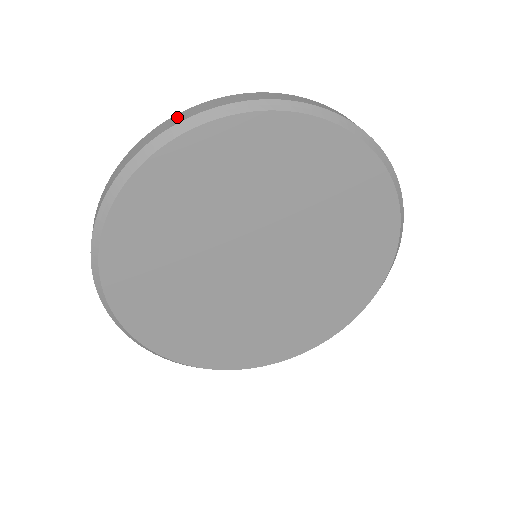
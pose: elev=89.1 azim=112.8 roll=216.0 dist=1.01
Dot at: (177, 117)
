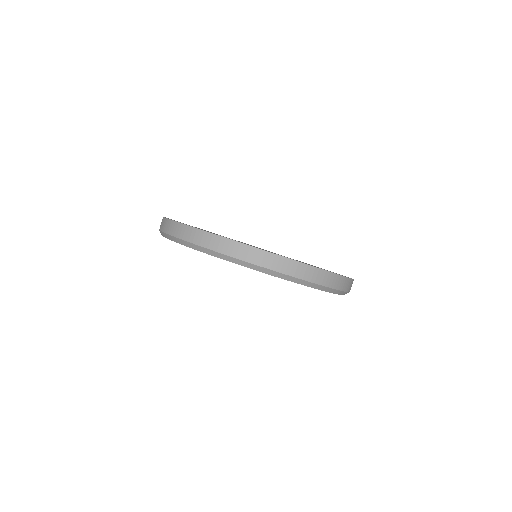
Dot at: (280, 262)
